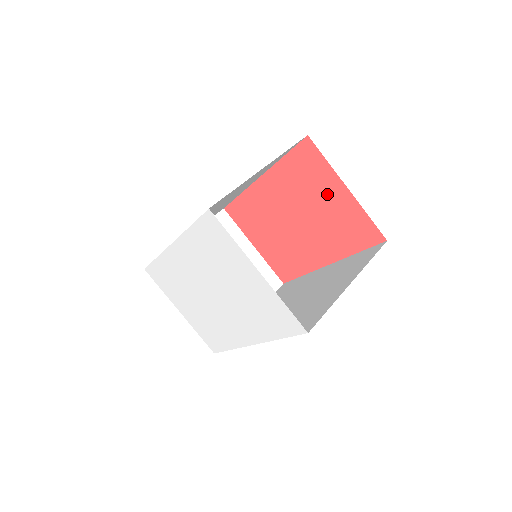
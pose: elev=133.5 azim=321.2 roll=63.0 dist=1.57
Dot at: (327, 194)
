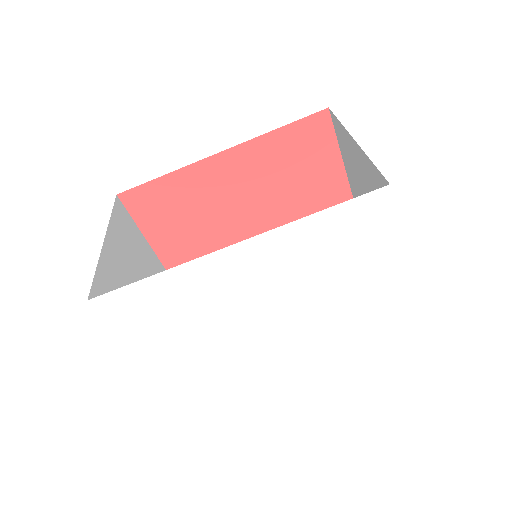
Dot at: (316, 179)
